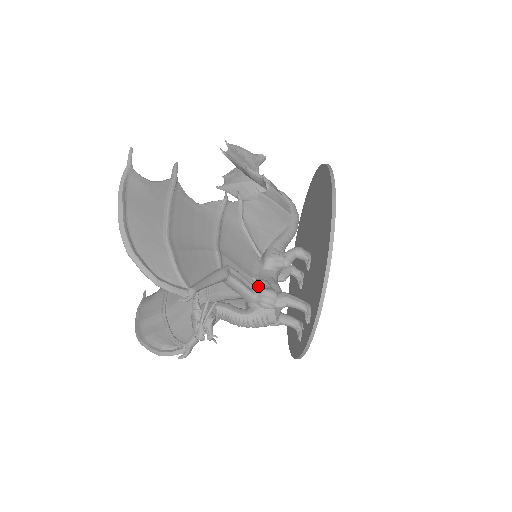
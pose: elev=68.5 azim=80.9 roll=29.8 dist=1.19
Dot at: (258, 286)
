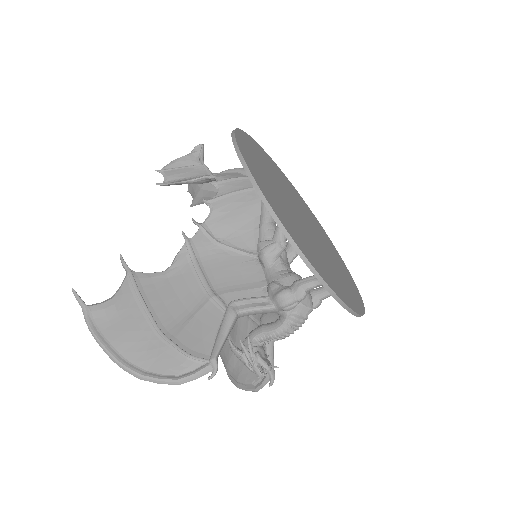
Dot at: (270, 294)
